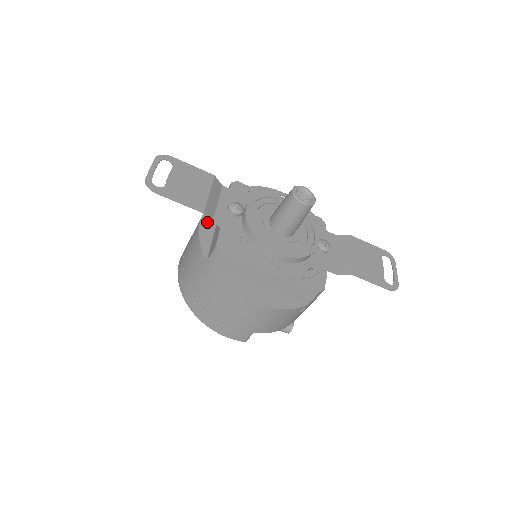
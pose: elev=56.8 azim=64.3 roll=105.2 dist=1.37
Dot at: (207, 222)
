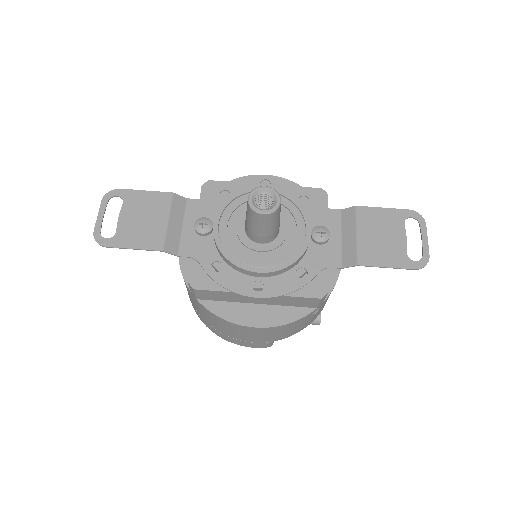
Dot at: occluded
